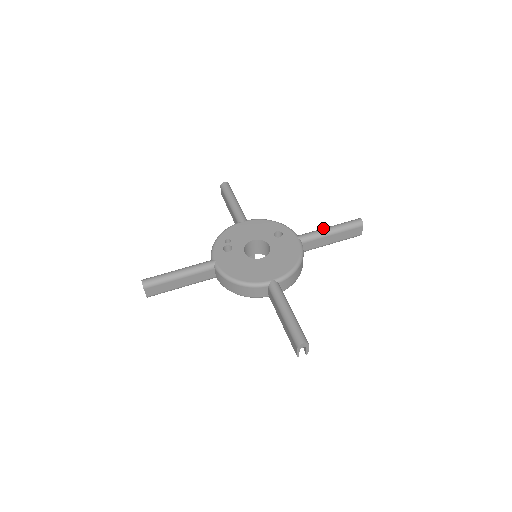
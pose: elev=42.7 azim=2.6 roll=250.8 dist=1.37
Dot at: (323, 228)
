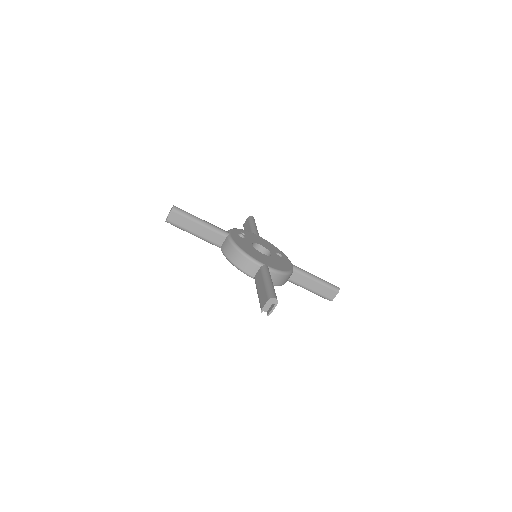
Dot at: occluded
